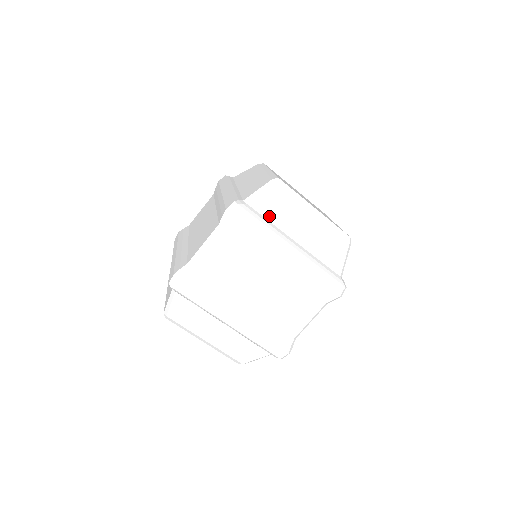
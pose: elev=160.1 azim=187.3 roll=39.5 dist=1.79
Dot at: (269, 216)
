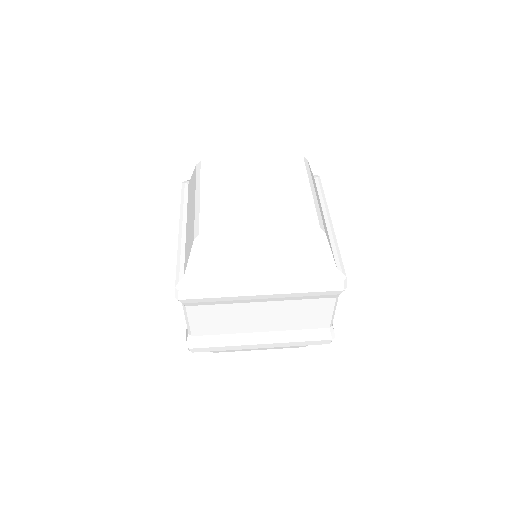
Dot at: (217, 274)
